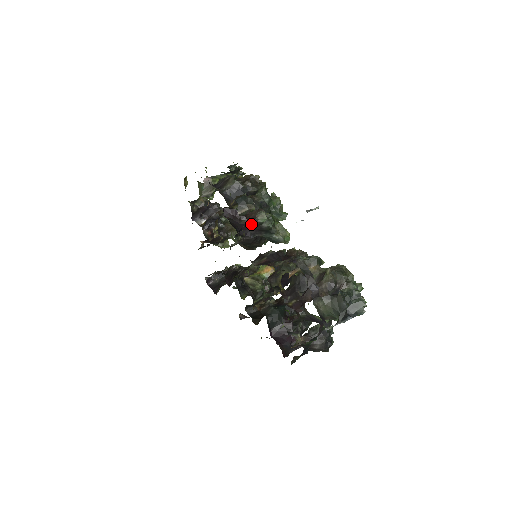
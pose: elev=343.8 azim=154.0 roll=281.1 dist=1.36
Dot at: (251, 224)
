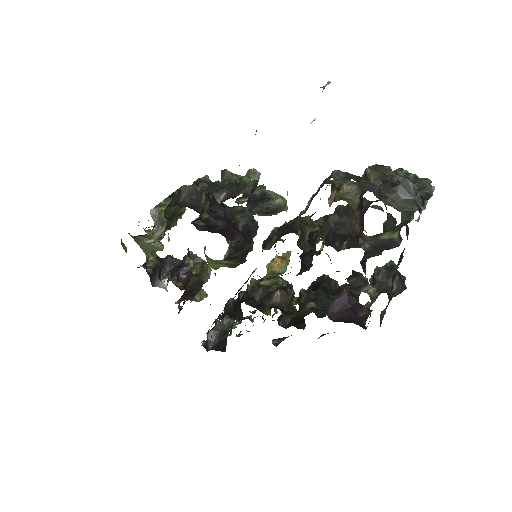
Dot at: (237, 211)
